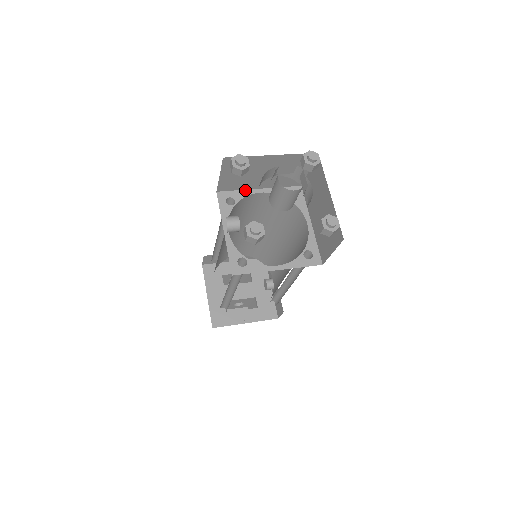
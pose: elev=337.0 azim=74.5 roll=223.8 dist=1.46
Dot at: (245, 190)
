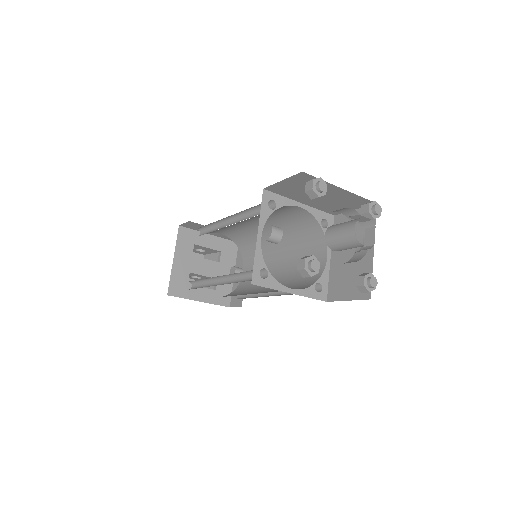
Dot at: (288, 198)
